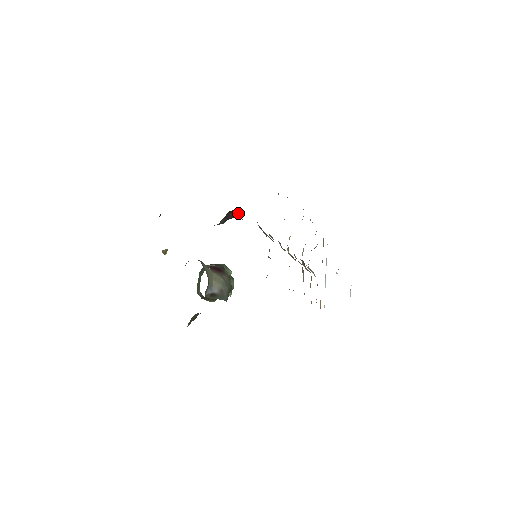
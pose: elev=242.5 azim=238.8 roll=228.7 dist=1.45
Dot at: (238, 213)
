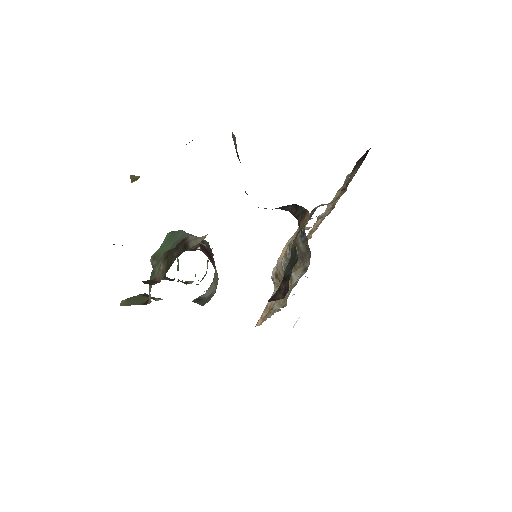
Dot at: (304, 213)
